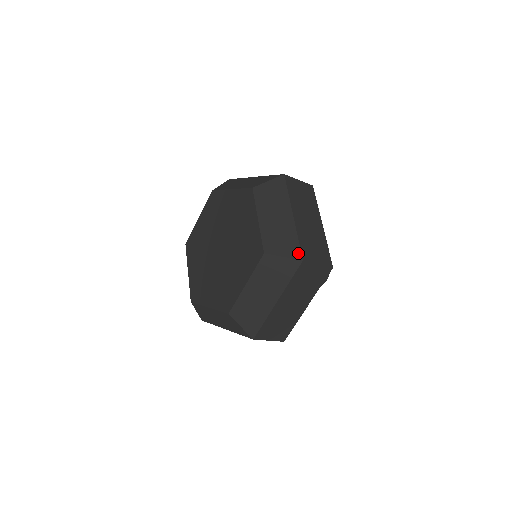
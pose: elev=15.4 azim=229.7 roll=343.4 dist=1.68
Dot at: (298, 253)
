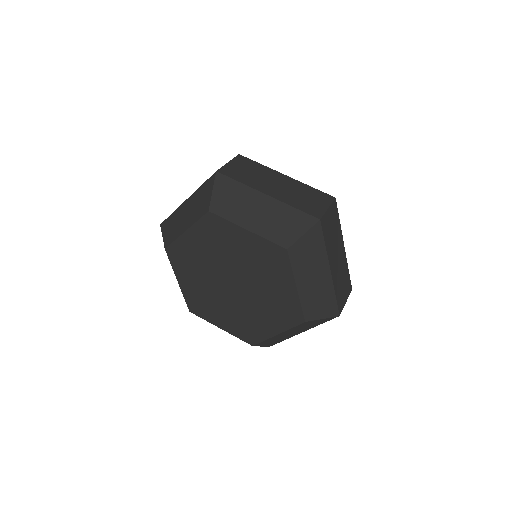
Dot at: occluded
